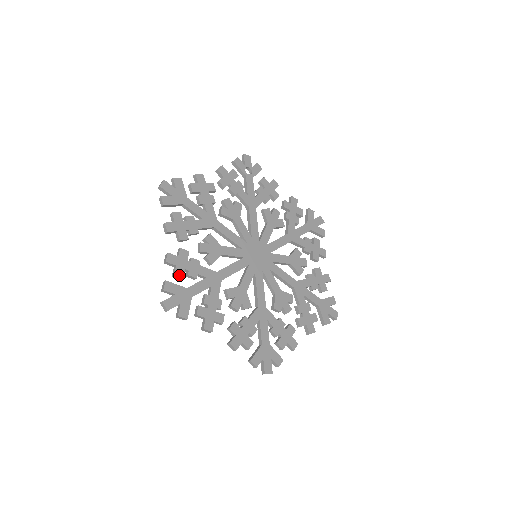
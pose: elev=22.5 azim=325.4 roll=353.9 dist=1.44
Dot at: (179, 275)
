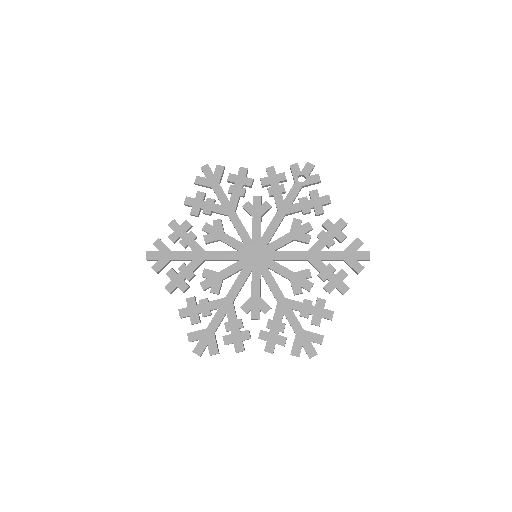
Dot at: (172, 239)
